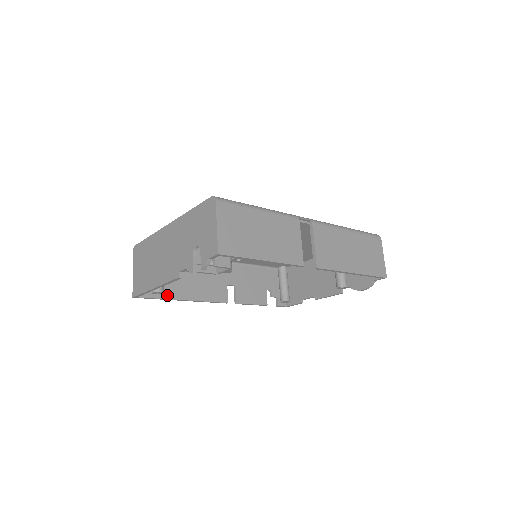
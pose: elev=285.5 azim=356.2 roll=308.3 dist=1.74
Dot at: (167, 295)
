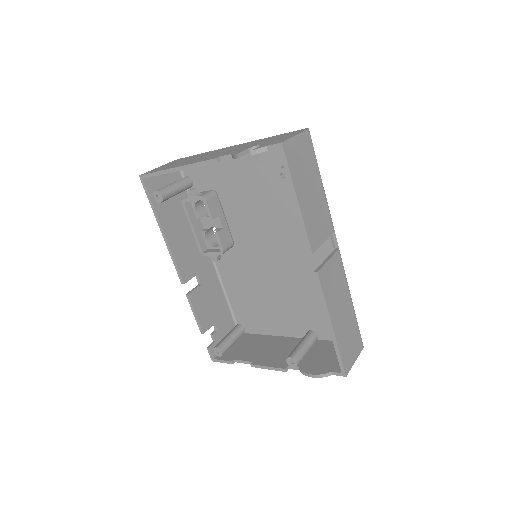
Dot at: (159, 210)
